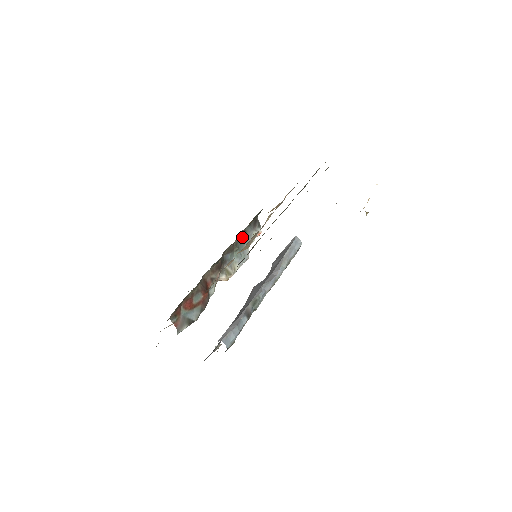
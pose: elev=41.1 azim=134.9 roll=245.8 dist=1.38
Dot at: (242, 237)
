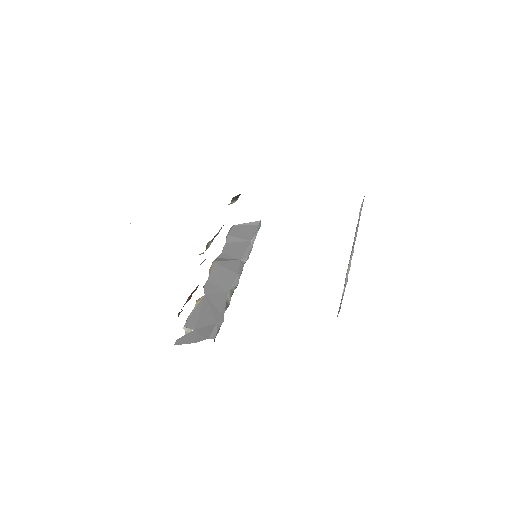
Dot at: occluded
